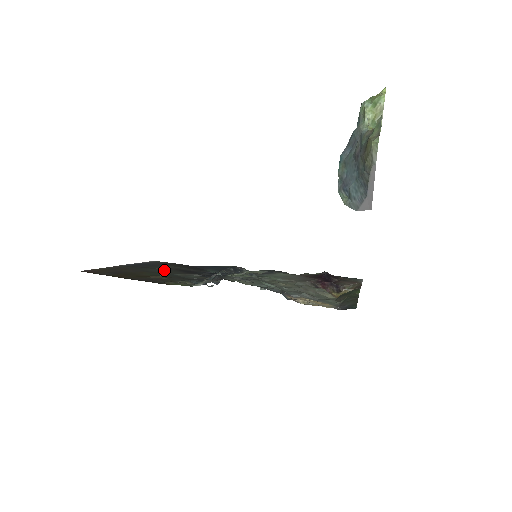
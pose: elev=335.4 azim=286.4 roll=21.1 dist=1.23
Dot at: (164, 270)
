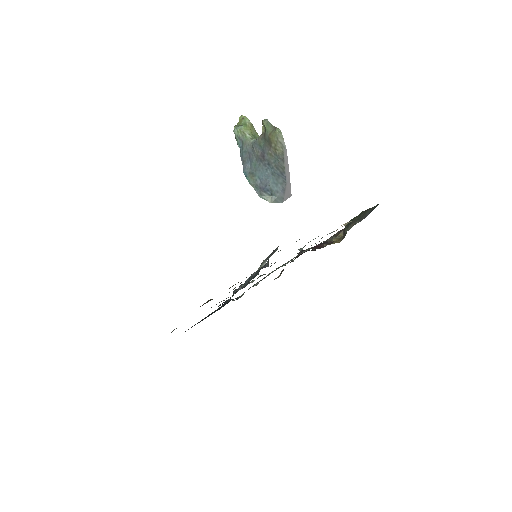
Dot at: occluded
